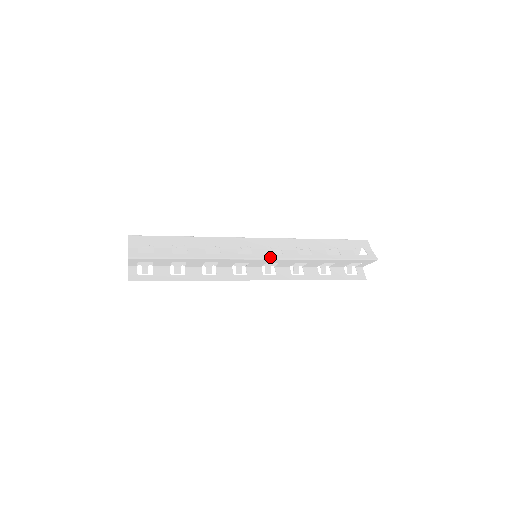
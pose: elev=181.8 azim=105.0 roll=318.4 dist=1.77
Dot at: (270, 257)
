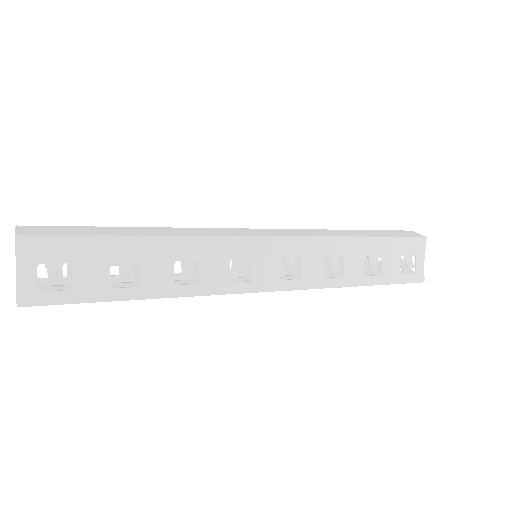
Dot at: (279, 288)
